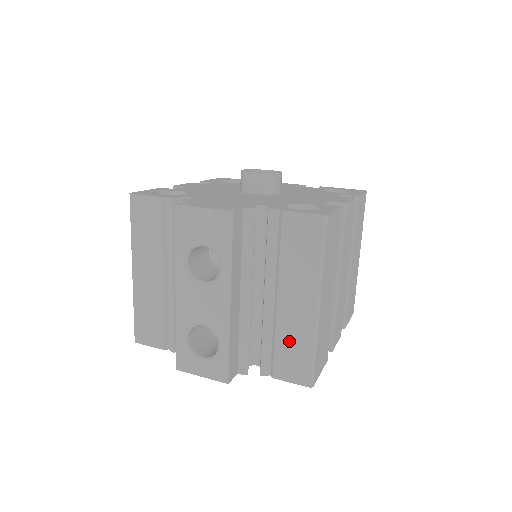
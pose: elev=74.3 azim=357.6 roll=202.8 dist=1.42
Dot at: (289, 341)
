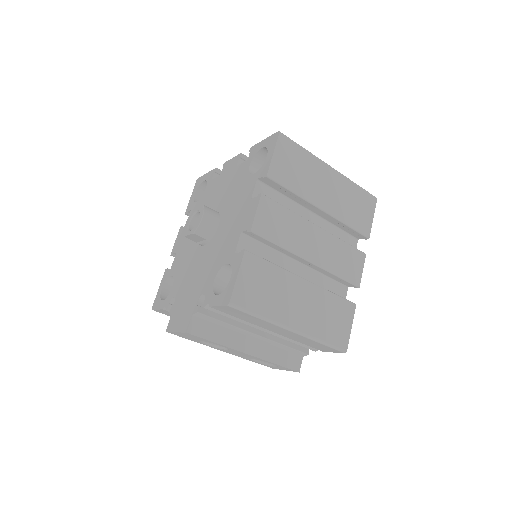
Dot at: (304, 342)
